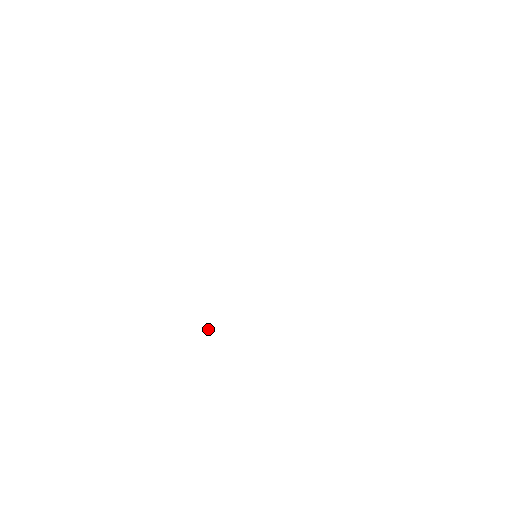
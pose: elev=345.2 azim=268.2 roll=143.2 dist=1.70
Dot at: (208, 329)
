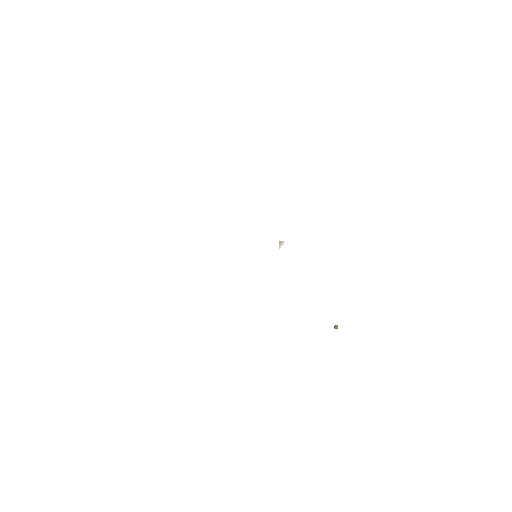
Dot at: (280, 244)
